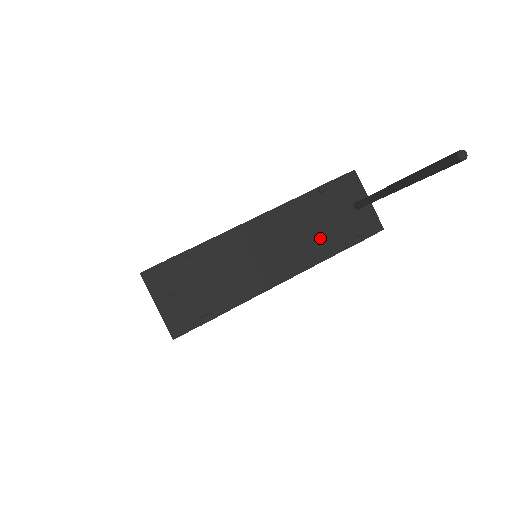
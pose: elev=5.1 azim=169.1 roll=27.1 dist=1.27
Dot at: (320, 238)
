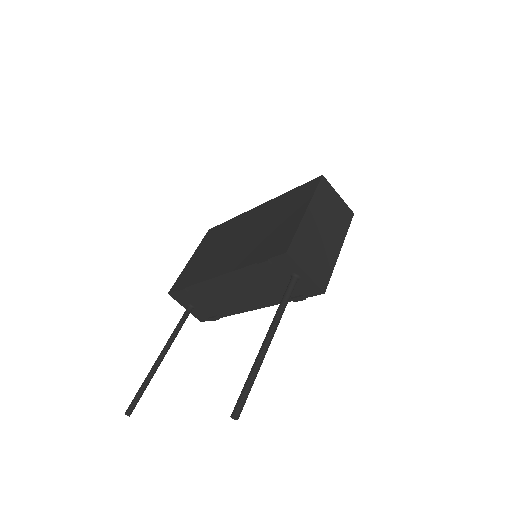
Dot at: (271, 292)
